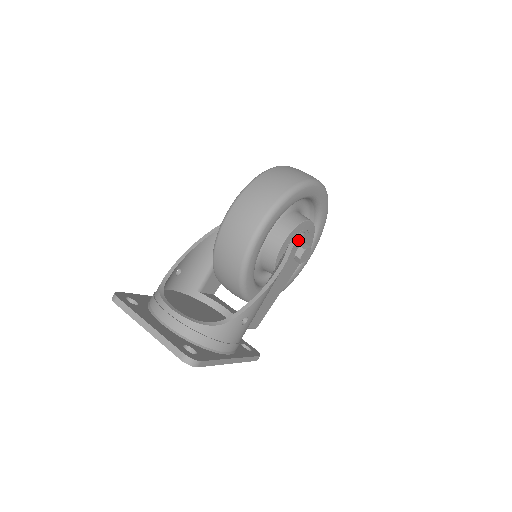
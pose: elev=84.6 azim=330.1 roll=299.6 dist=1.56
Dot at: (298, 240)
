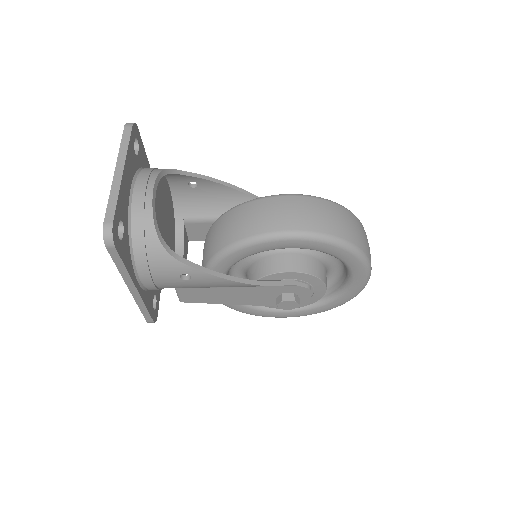
Dot at: (301, 286)
